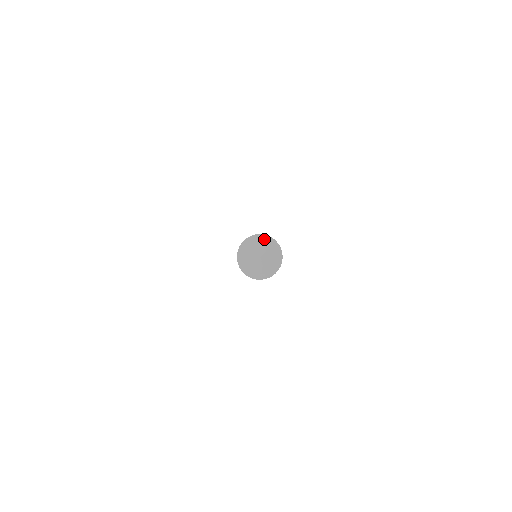
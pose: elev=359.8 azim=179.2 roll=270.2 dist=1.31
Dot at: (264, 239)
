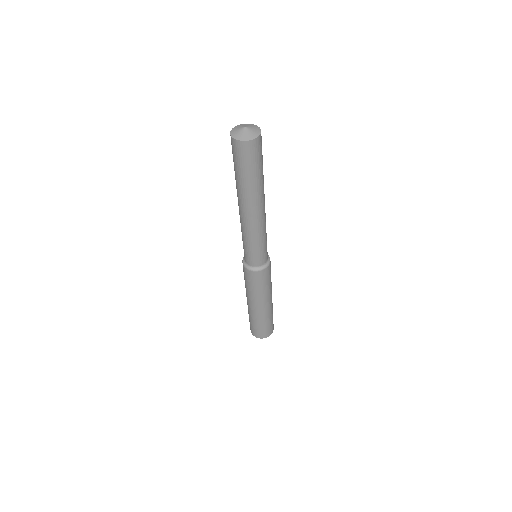
Dot at: (241, 125)
